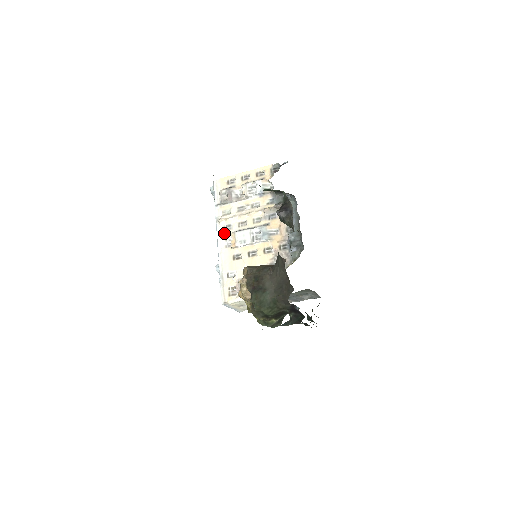
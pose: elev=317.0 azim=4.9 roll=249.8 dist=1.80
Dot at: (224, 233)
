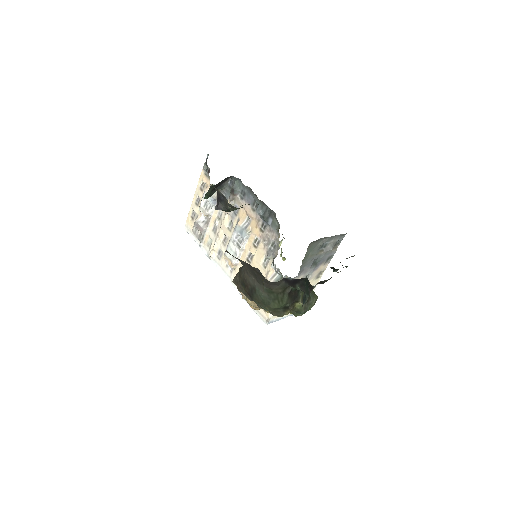
Dot at: (221, 262)
